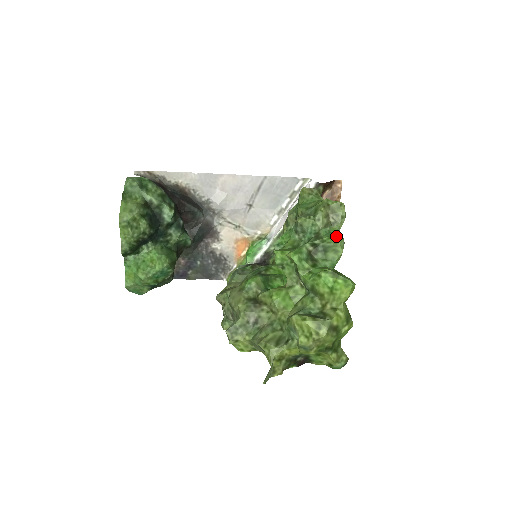
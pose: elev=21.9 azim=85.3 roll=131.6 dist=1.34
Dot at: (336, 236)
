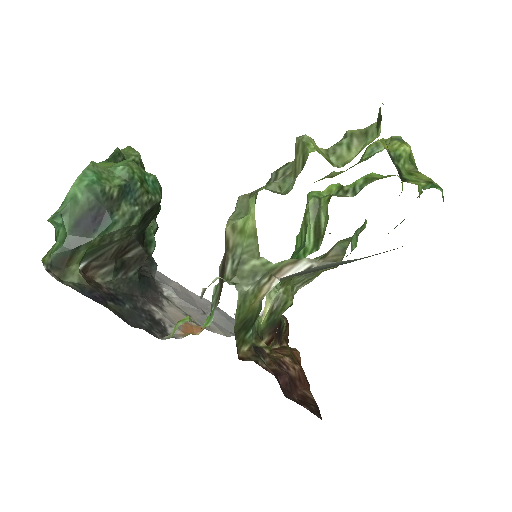
Dot at: occluded
